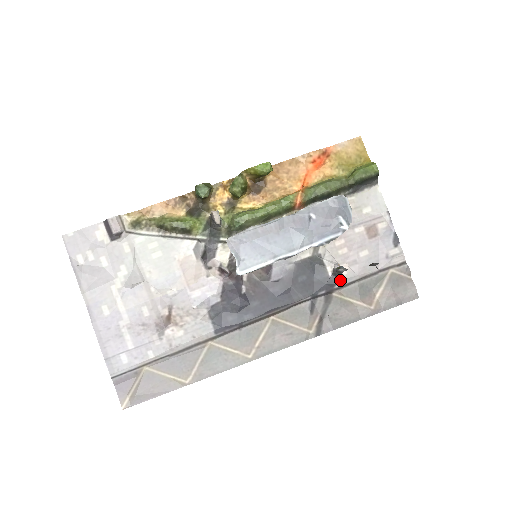
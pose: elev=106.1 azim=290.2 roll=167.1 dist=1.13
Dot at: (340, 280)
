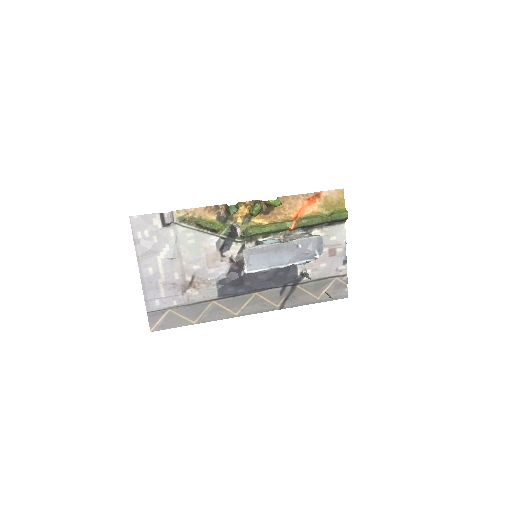
Dot at: (304, 279)
